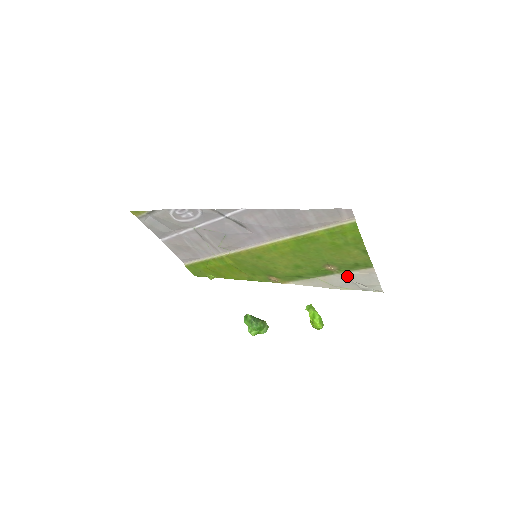
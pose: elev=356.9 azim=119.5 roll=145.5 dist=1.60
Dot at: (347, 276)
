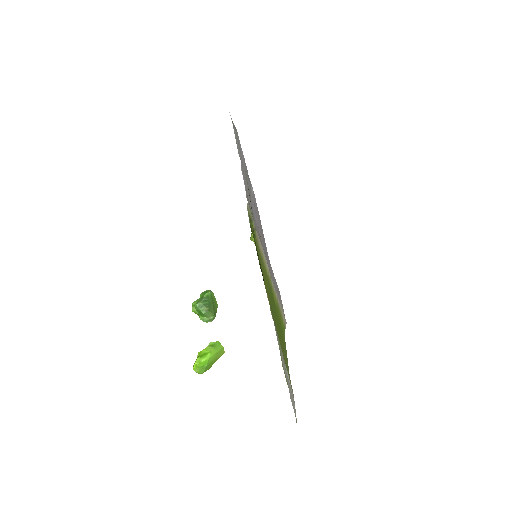
Dot at: (286, 371)
